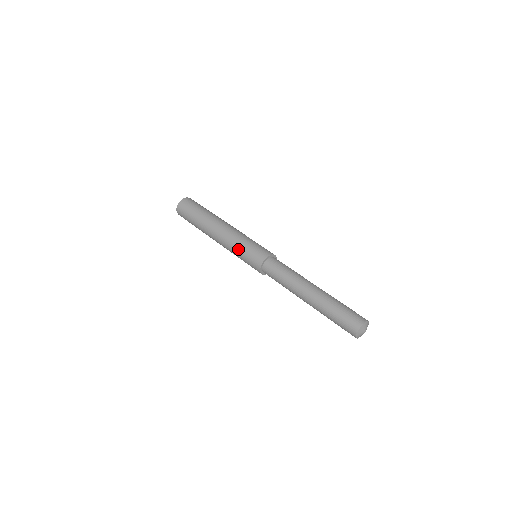
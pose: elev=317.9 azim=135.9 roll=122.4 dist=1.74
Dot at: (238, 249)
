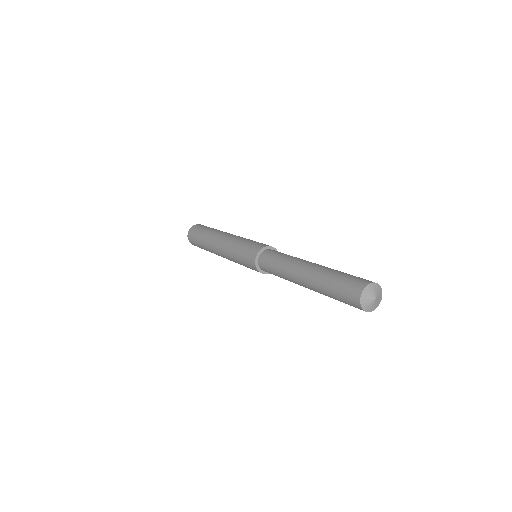
Dot at: (237, 246)
